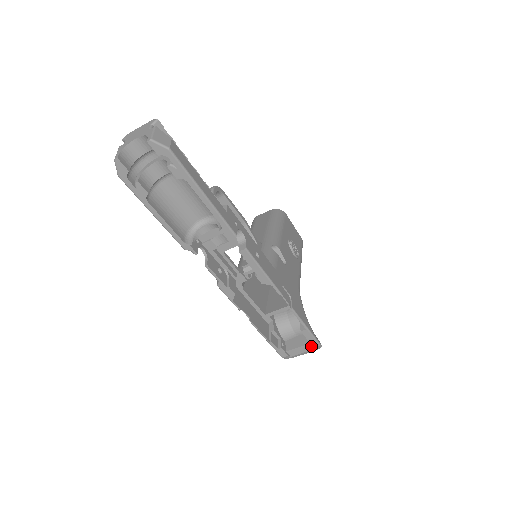
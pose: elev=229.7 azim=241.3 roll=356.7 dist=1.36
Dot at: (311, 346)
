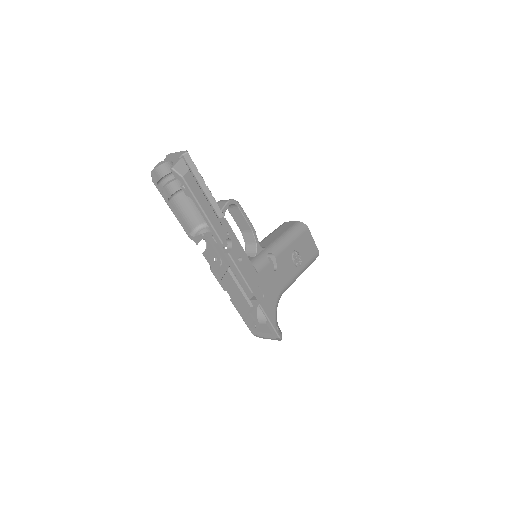
Dot at: (274, 336)
